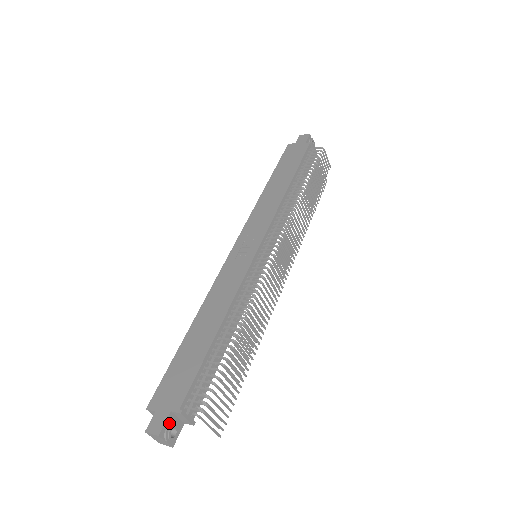
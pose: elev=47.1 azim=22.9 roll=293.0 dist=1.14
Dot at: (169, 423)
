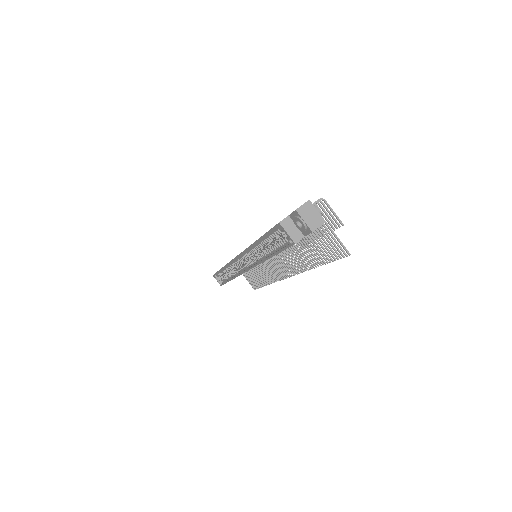
Dot at: occluded
